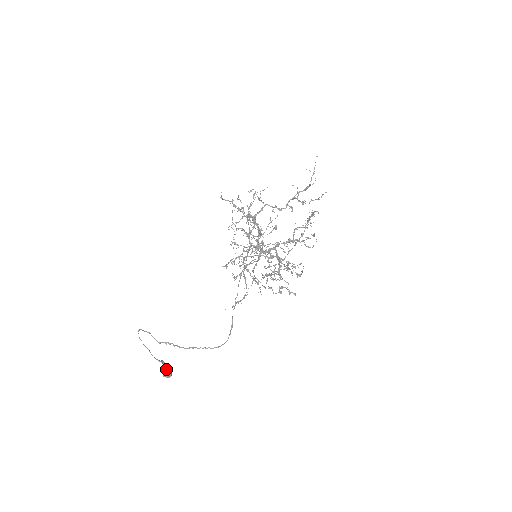
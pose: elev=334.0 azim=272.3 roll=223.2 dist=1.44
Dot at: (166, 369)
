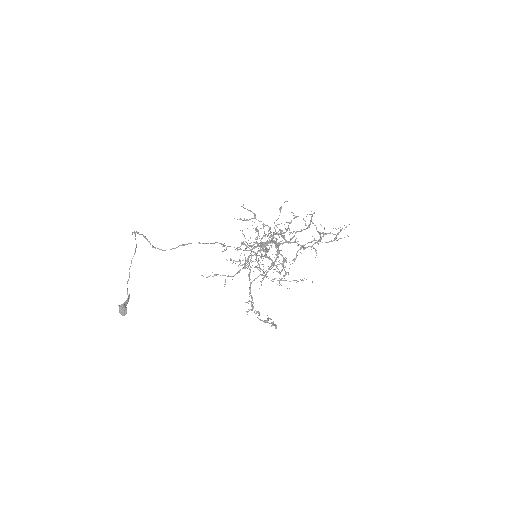
Dot at: (125, 301)
